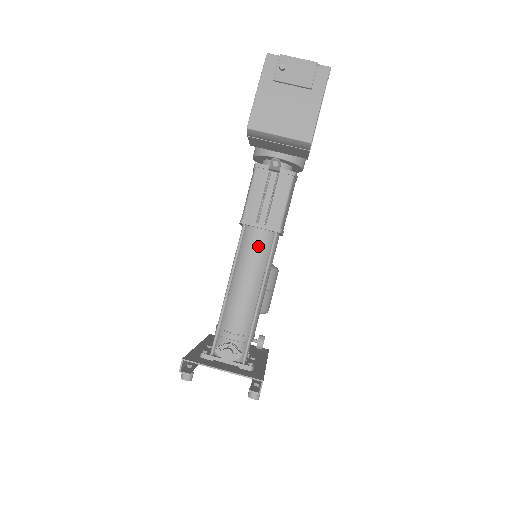
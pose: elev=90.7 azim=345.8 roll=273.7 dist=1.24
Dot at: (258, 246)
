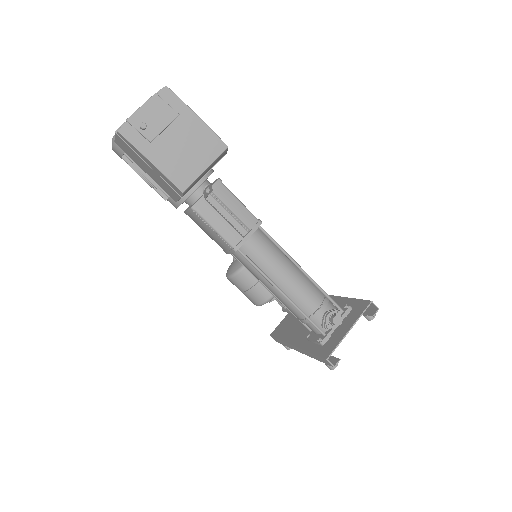
Dot at: (263, 248)
